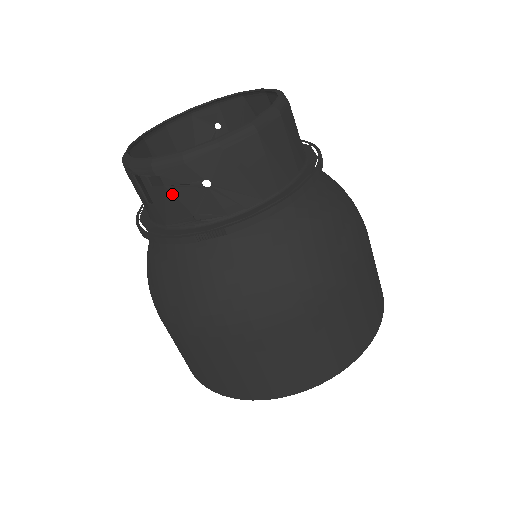
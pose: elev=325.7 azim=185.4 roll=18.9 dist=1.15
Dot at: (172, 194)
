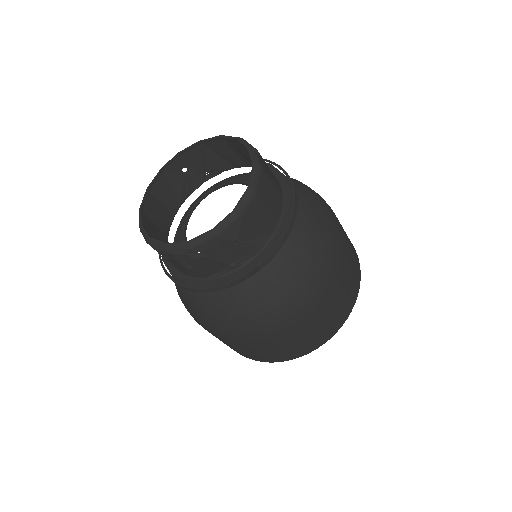
Dot at: (211, 259)
